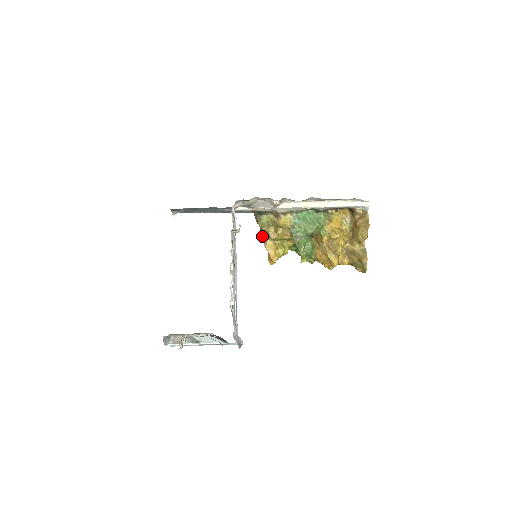
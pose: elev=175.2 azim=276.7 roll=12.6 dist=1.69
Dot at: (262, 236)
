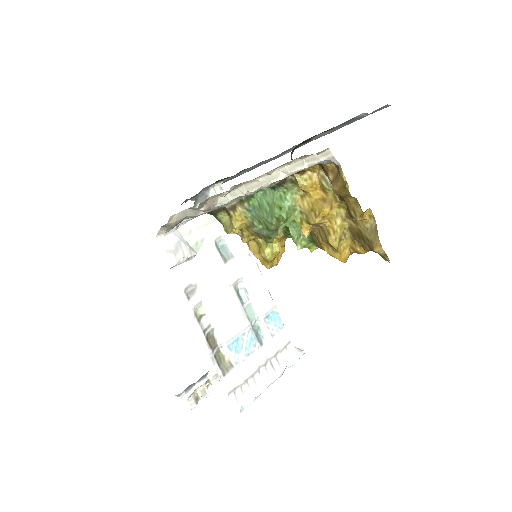
Dot at: occluded
